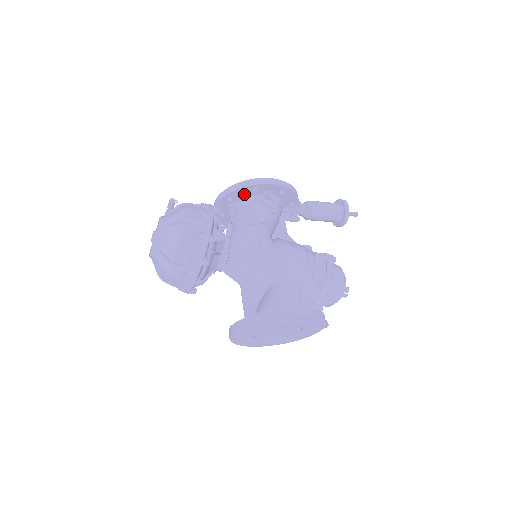
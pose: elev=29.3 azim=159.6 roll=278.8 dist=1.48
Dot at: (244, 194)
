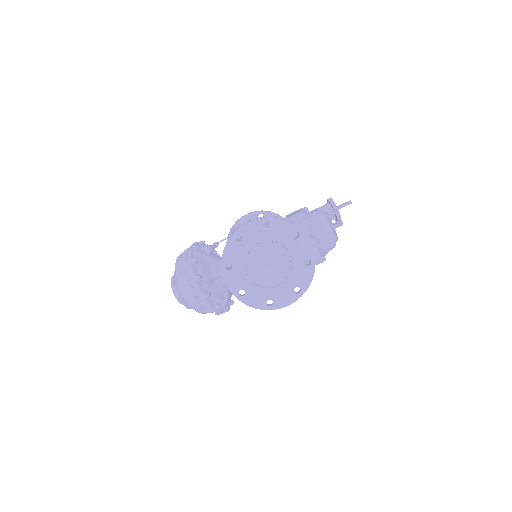
Dot at: (237, 237)
